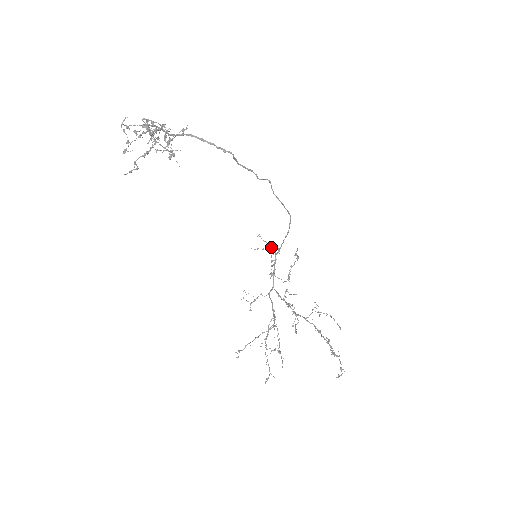
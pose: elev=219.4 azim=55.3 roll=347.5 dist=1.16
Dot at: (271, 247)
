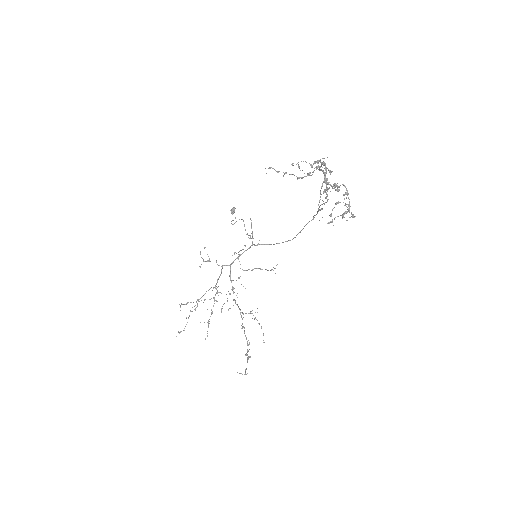
Dot at: occluded
